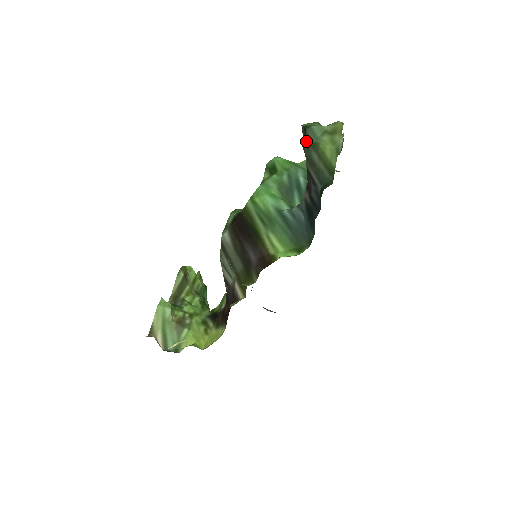
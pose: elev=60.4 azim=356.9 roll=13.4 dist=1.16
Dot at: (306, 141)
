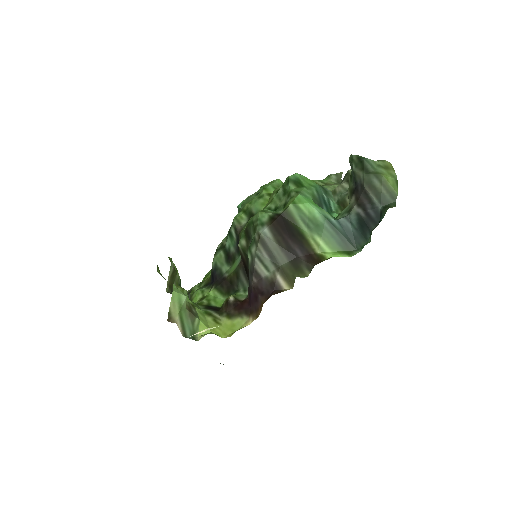
Dot at: (365, 168)
